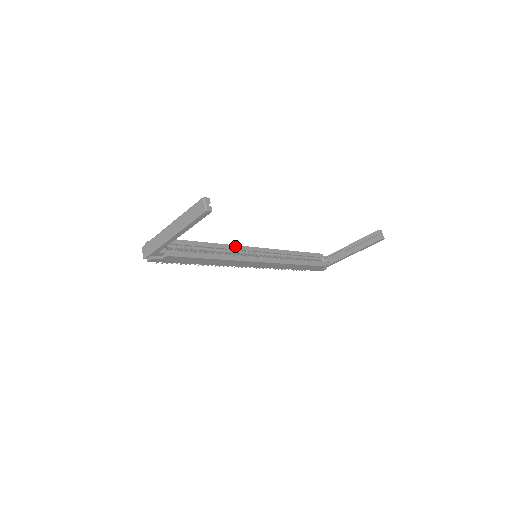
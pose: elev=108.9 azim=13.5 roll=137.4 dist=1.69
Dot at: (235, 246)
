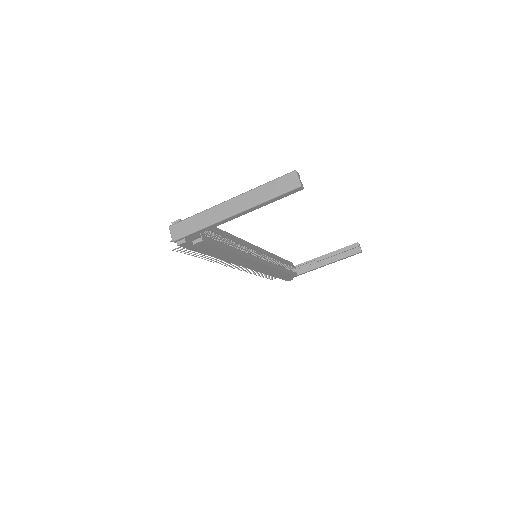
Dot at: (244, 241)
